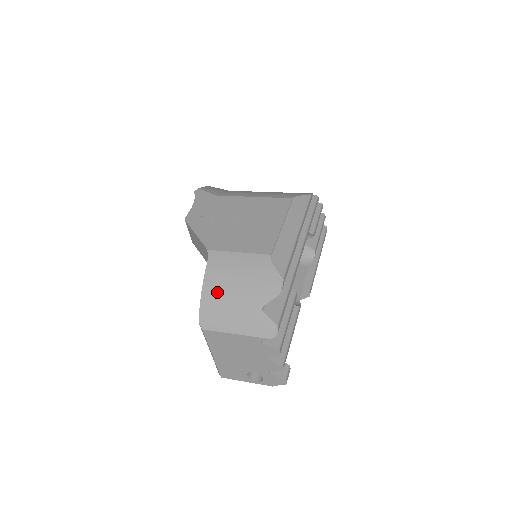
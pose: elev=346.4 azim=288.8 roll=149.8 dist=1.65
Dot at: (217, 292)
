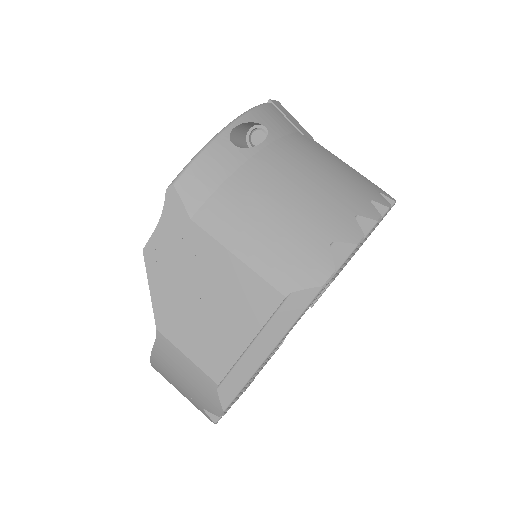
Dot at: (164, 369)
